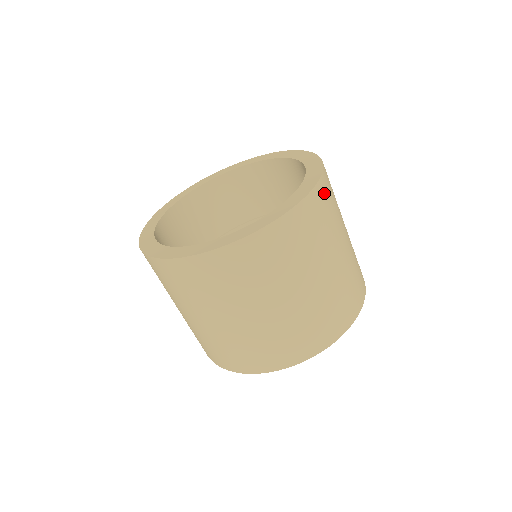
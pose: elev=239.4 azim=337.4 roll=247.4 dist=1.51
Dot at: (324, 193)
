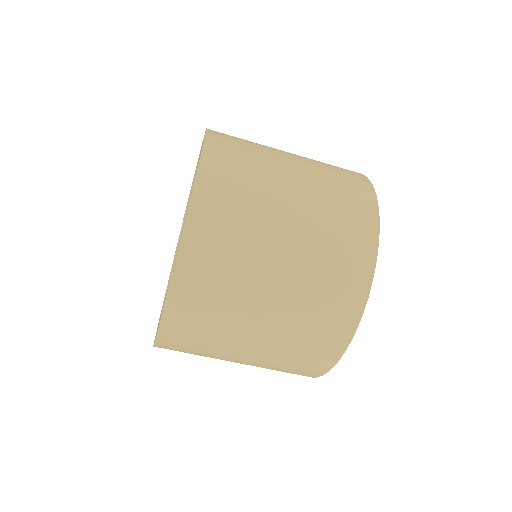
Dot at: (212, 193)
